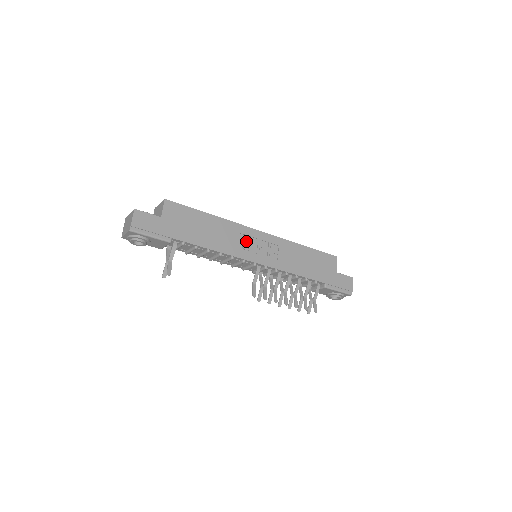
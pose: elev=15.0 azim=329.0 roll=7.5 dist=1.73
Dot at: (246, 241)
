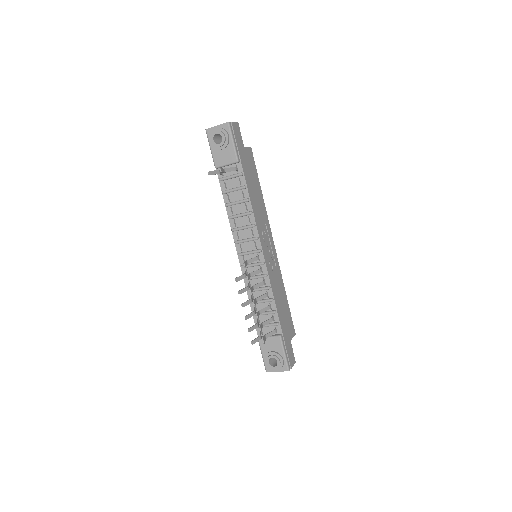
Dot at: (266, 233)
